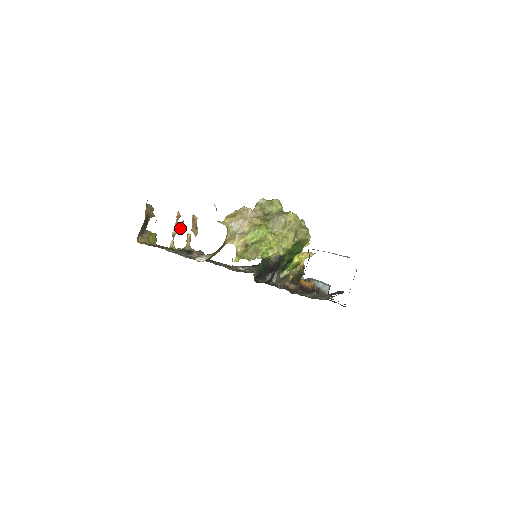
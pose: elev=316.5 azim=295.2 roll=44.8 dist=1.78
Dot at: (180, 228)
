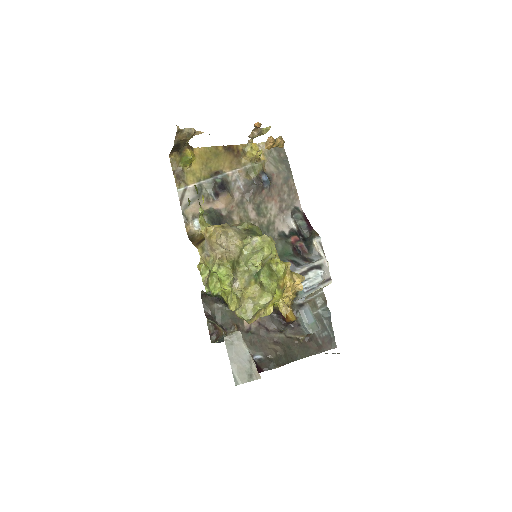
Dot at: (262, 133)
